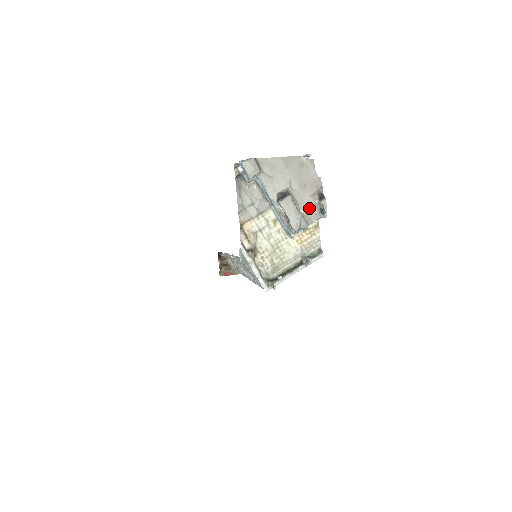
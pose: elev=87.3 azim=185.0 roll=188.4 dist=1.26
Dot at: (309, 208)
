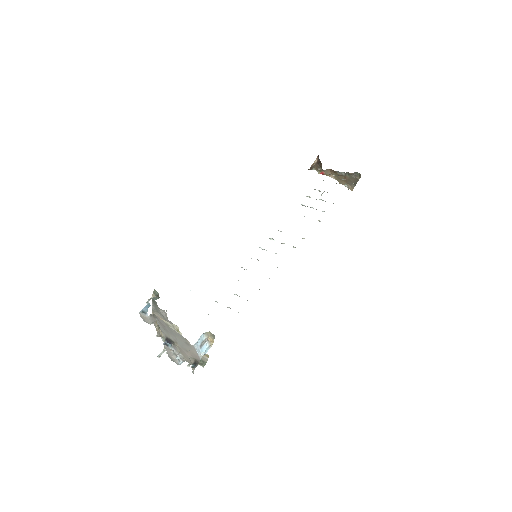
Dot at: (187, 358)
